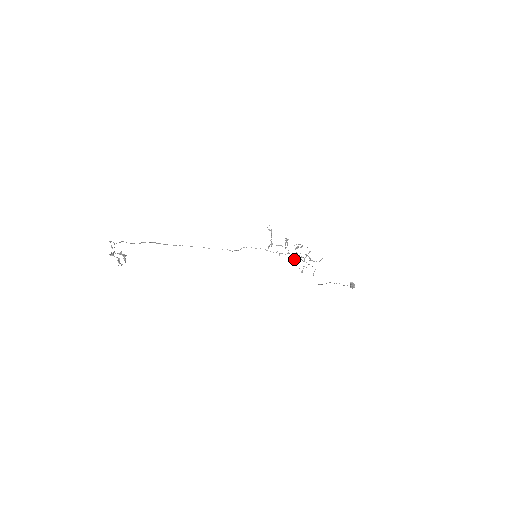
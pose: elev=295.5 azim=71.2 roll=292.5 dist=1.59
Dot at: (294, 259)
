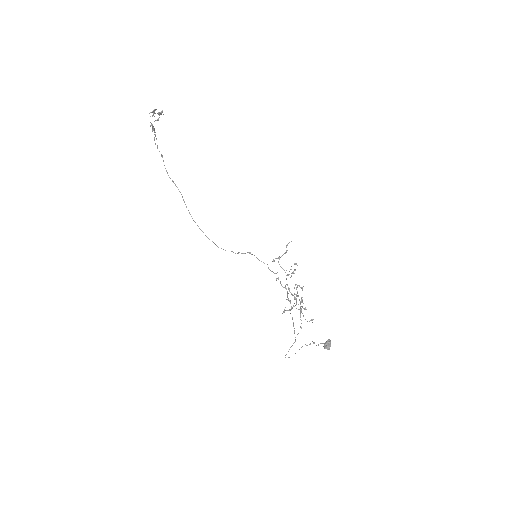
Dot at: (287, 292)
